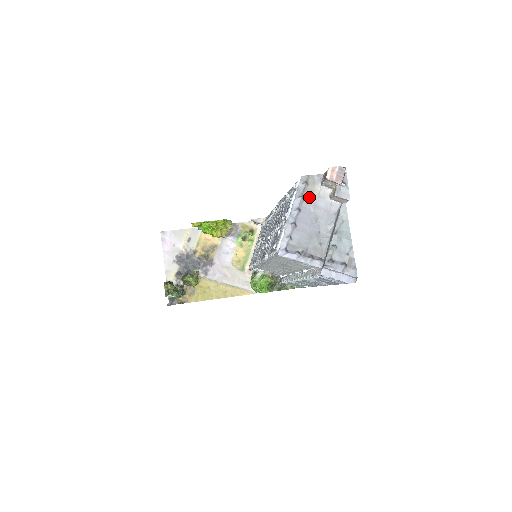
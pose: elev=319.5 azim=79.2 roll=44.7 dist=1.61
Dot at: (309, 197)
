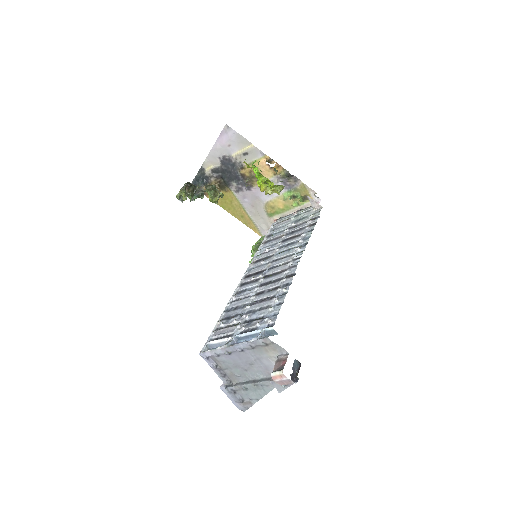
Dot at: (260, 351)
